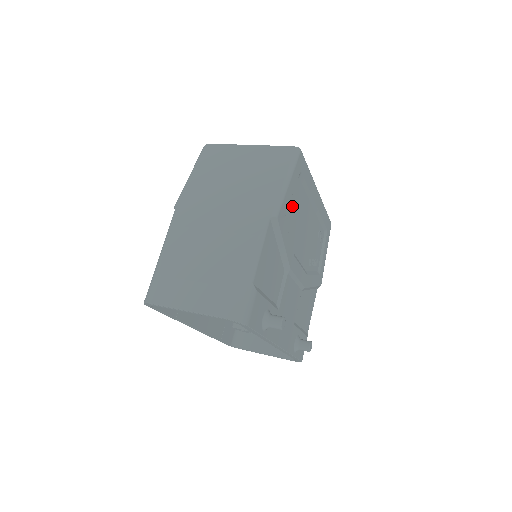
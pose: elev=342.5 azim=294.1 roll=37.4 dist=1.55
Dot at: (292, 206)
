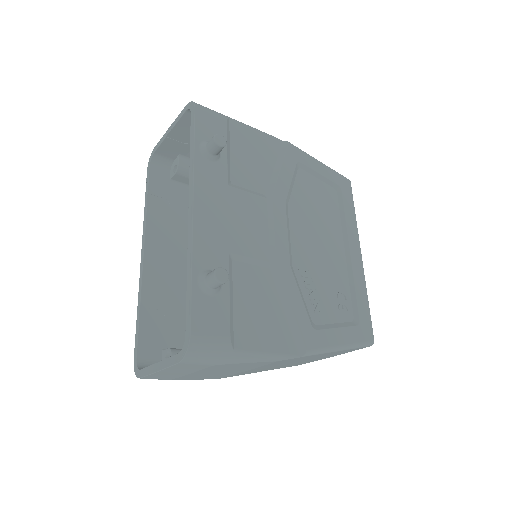
Dot at: (314, 185)
